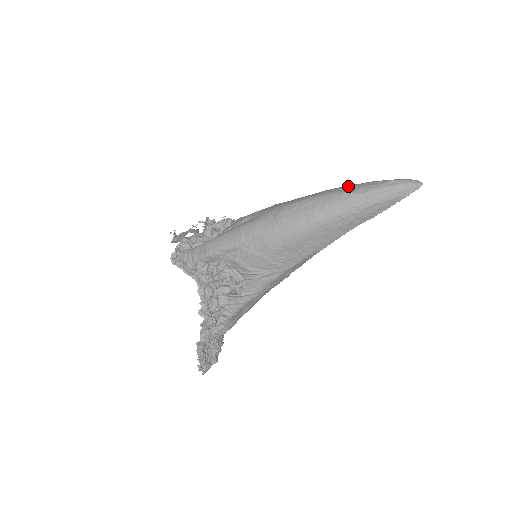
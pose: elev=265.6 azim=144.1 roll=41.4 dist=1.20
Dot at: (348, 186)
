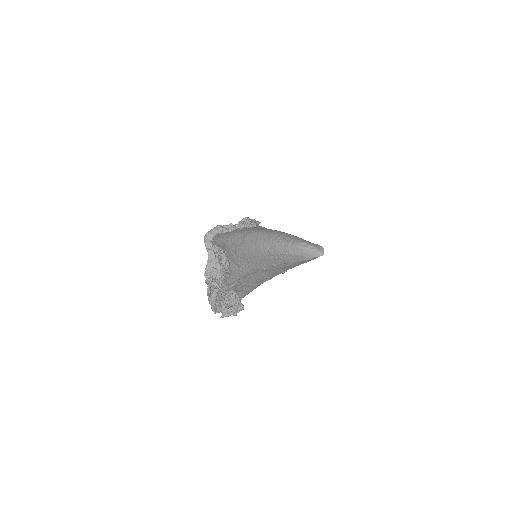
Dot at: (286, 234)
